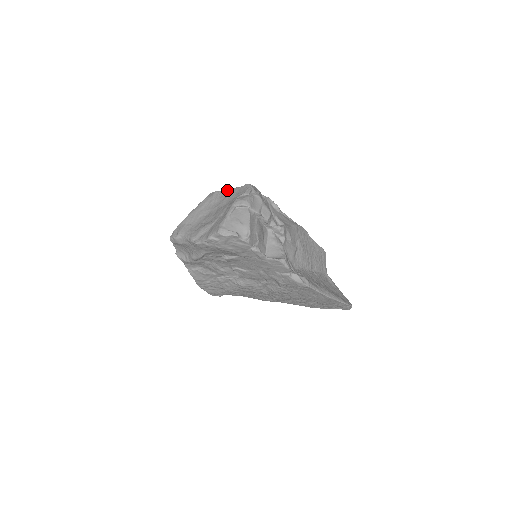
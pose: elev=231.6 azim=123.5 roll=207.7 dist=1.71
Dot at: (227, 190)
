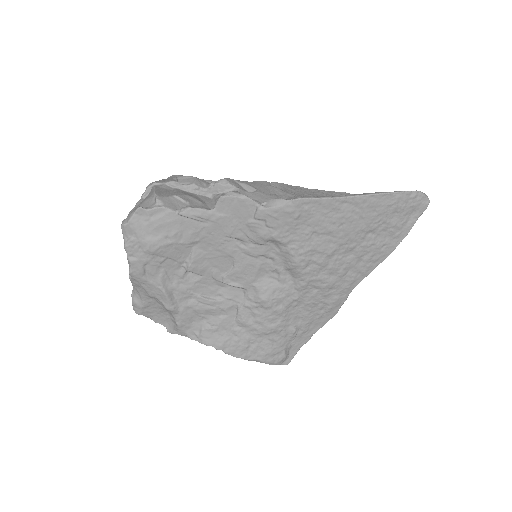
Dot at: occluded
